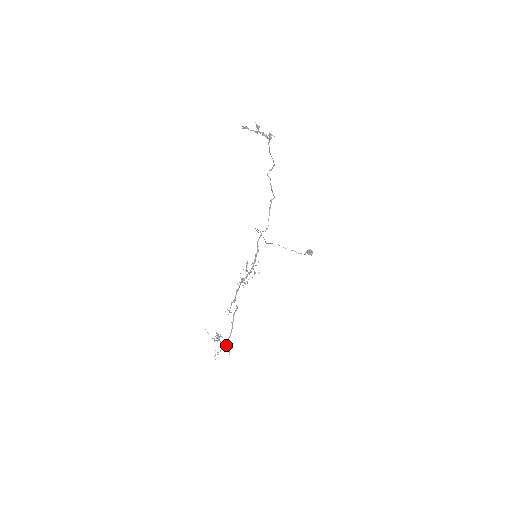
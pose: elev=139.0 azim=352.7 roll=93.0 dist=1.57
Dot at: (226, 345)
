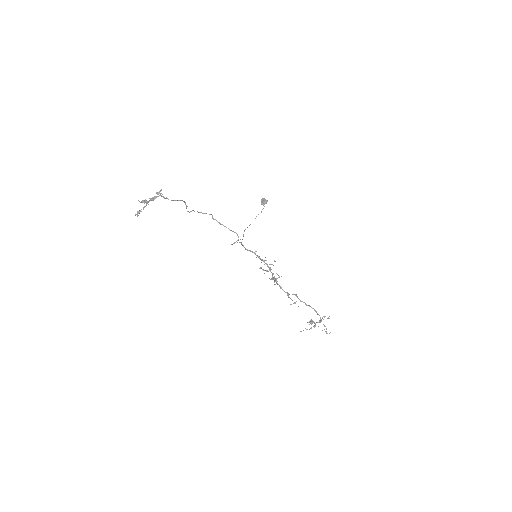
Dot at: (323, 319)
